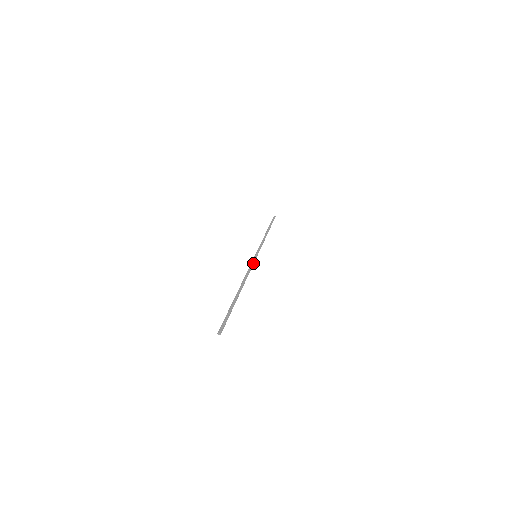
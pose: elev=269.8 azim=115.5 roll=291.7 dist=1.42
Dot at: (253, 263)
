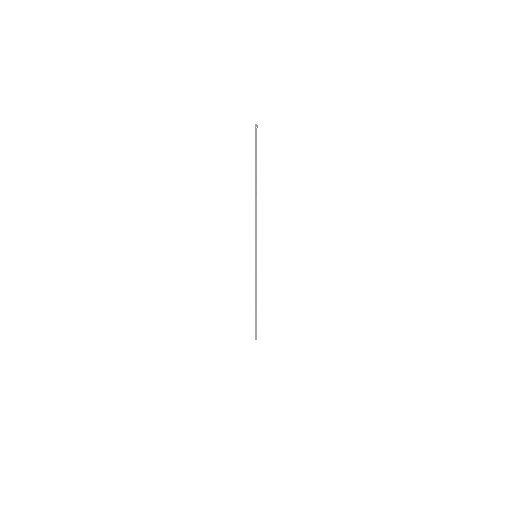
Dot at: (256, 241)
